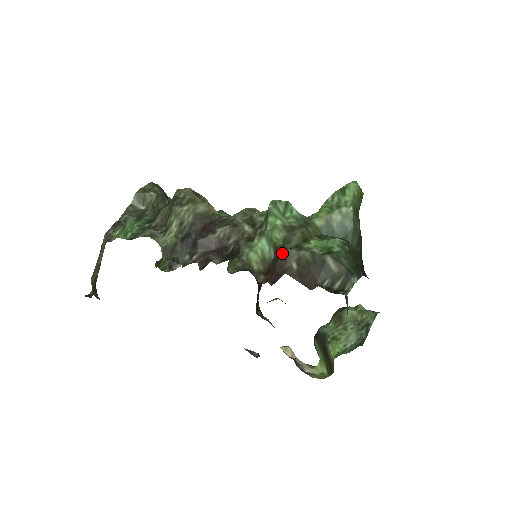
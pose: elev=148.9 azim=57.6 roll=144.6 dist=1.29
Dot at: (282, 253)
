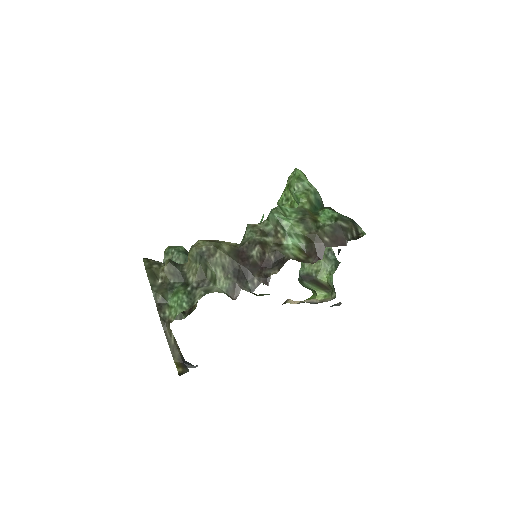
Dot at: (314, 237)
